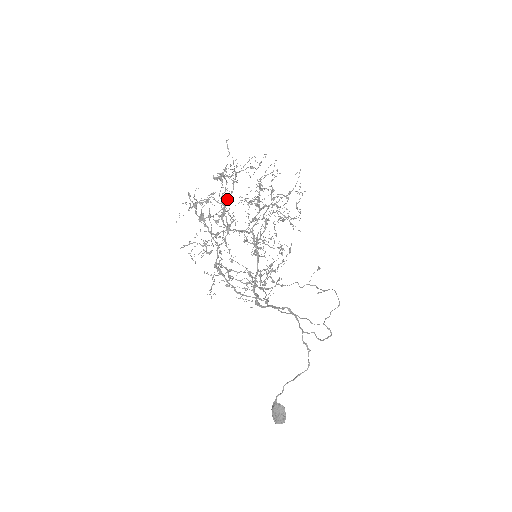
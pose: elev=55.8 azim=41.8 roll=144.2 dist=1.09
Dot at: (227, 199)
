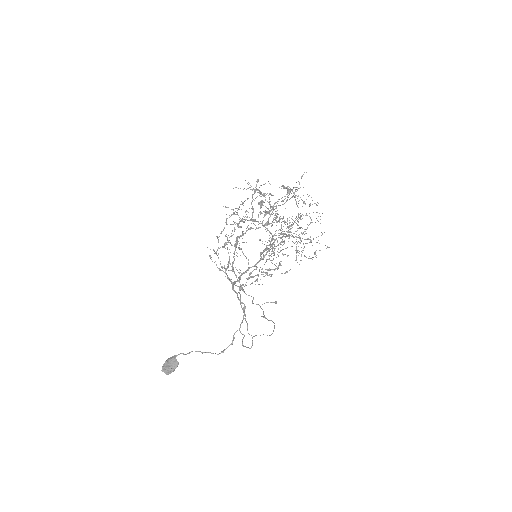
Dot at: (275, 206)
